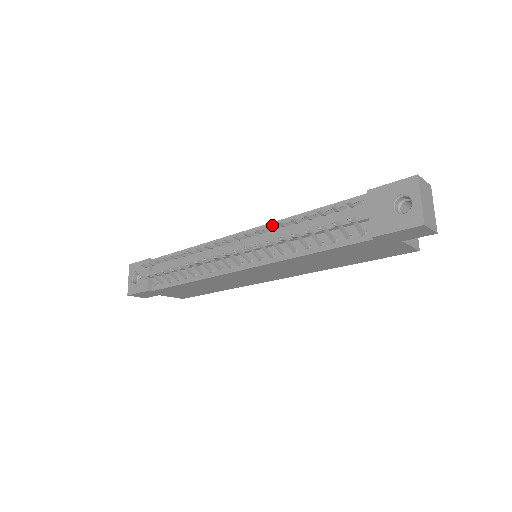
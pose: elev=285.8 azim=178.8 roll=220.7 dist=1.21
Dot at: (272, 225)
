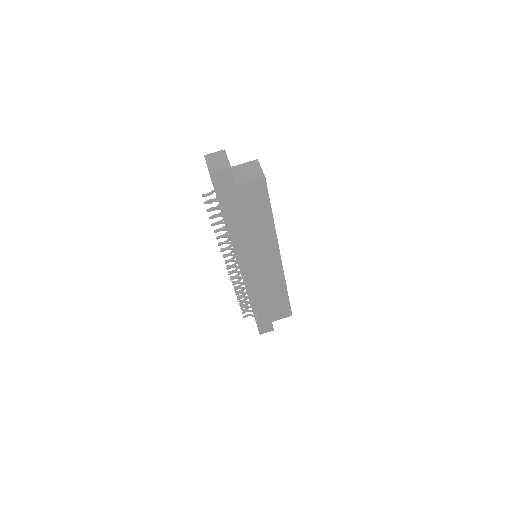
Dot at: occluded
